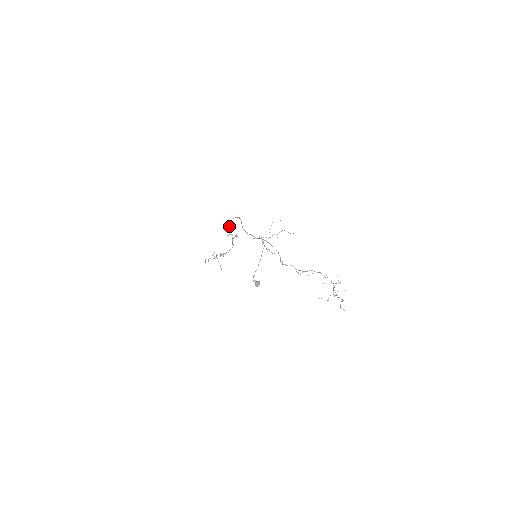
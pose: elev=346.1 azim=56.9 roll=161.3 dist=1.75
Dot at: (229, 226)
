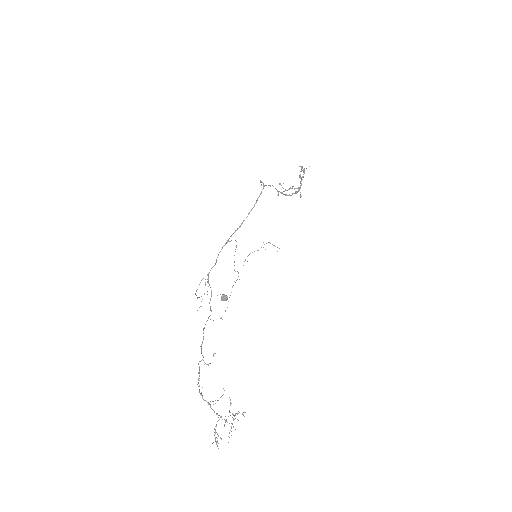
Dot at: occluded
